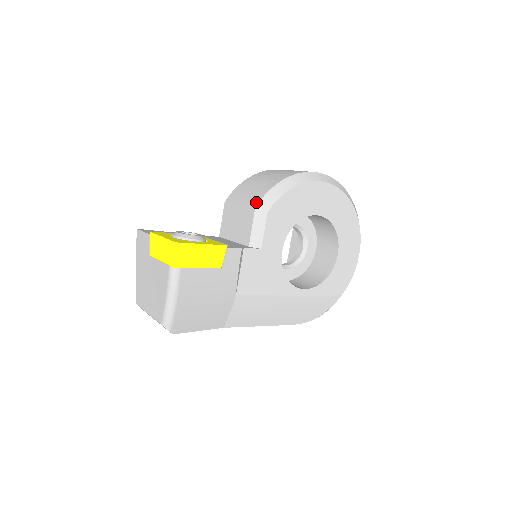
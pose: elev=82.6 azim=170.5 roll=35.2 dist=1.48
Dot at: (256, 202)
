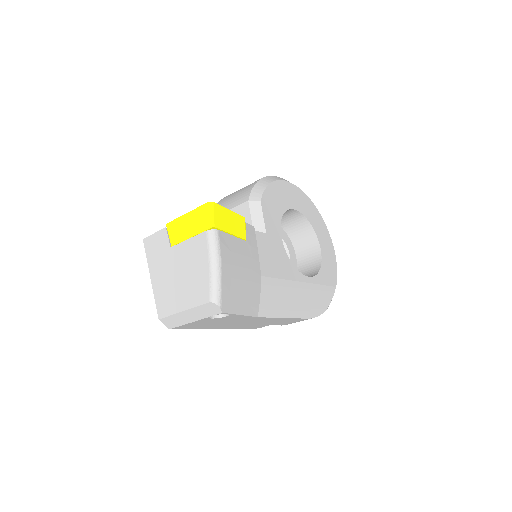
Dot at: (246, 197)
